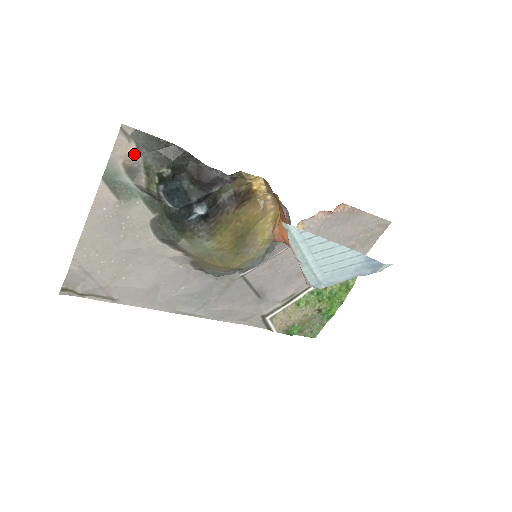
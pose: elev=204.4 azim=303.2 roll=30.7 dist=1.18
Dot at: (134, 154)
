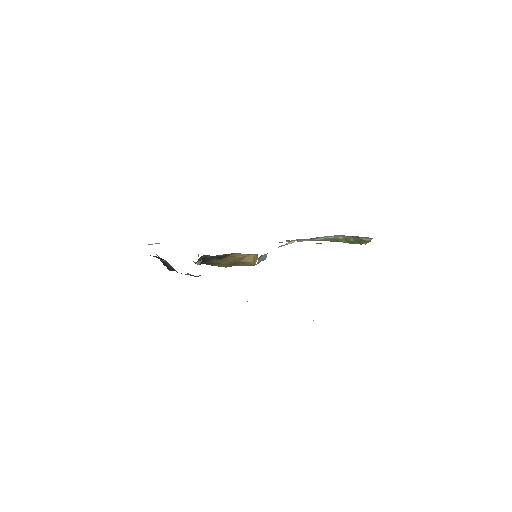
Dot at: occluded
